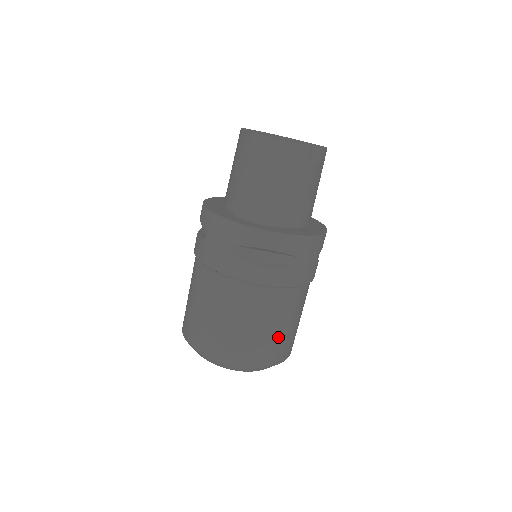
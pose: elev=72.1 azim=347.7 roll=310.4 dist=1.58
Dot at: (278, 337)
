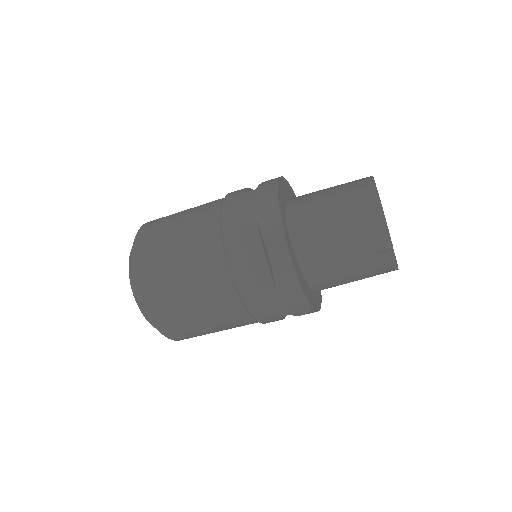
Dot at: (186, 315)
